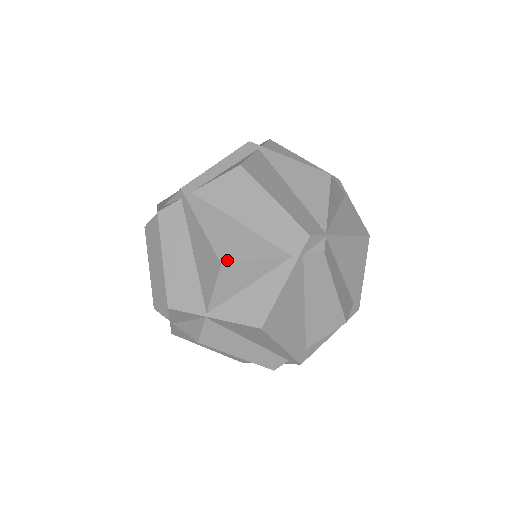
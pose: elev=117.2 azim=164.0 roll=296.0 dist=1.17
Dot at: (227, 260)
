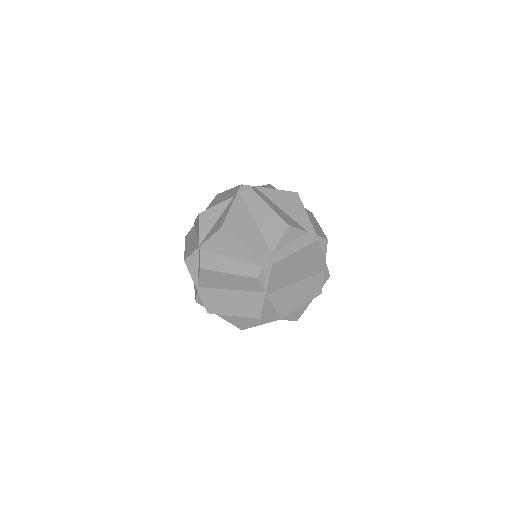
Dot at: (202, 212)
